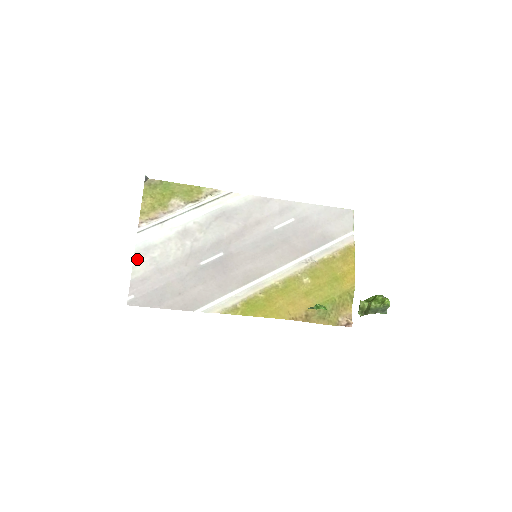
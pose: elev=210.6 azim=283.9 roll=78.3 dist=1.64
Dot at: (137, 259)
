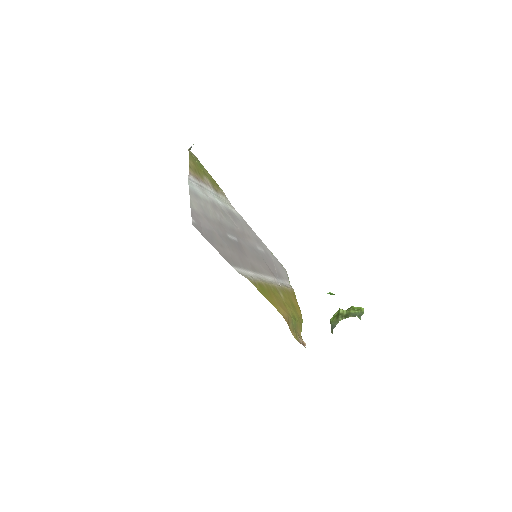
Dot at: (192, 196)
